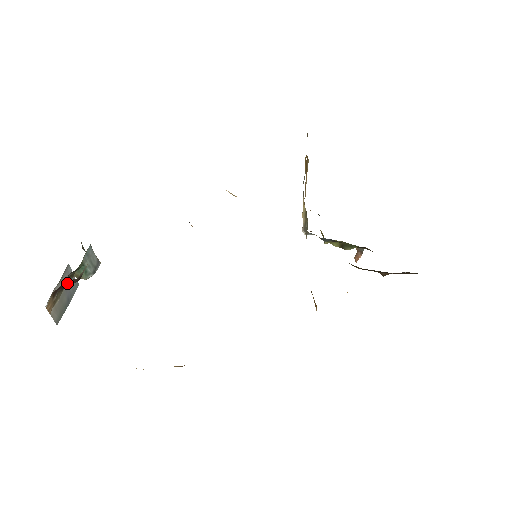
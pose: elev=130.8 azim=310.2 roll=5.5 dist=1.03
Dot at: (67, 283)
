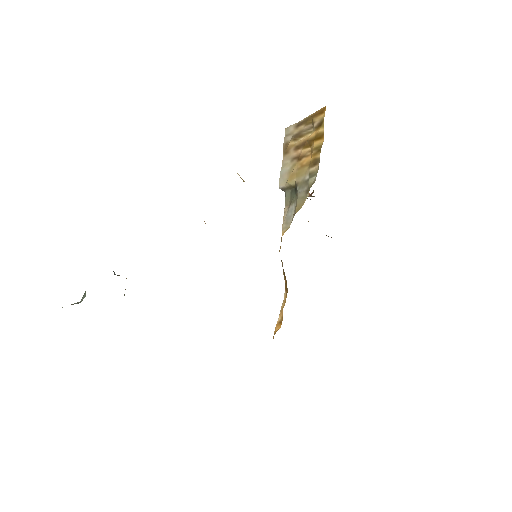
Dot at: occluded
